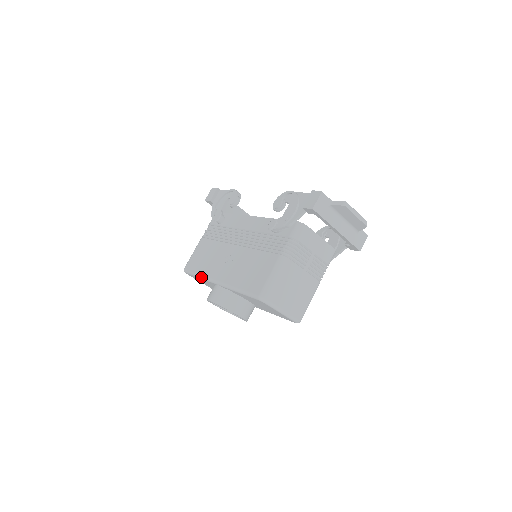
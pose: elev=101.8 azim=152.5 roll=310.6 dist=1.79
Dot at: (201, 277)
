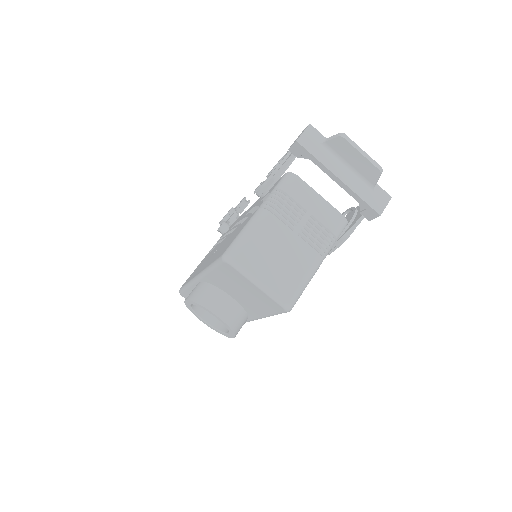
Dot at: (188, 284)
